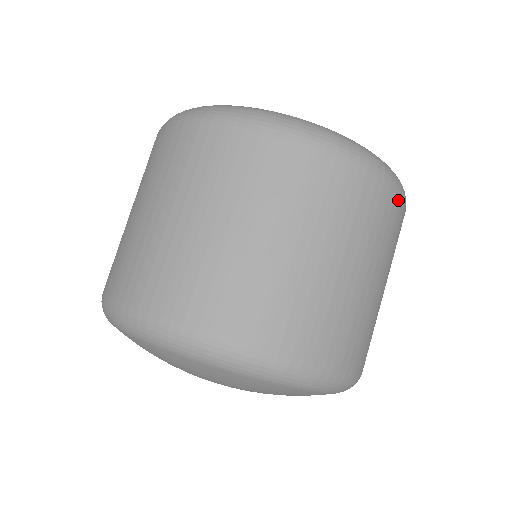
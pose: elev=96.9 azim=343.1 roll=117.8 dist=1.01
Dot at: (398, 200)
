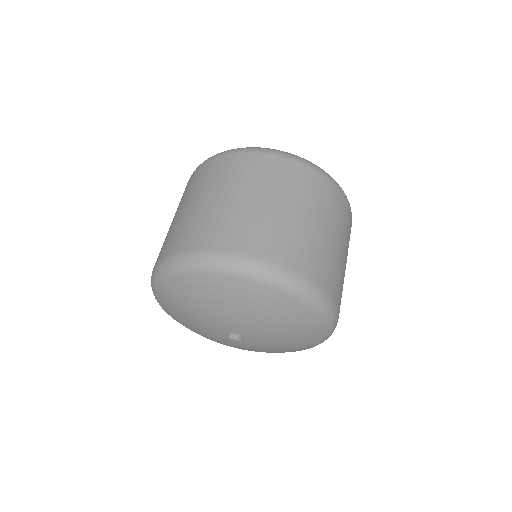
Dot at: occluded
